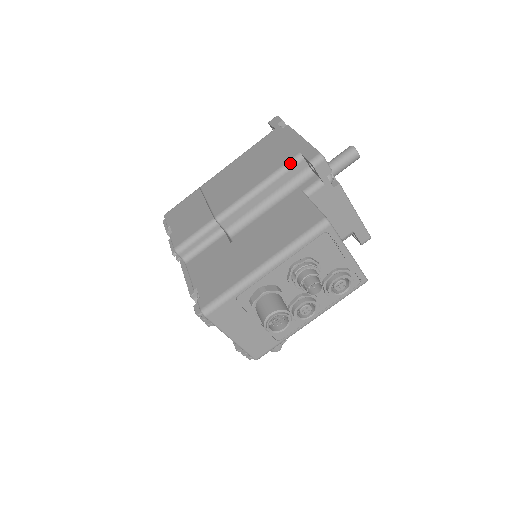
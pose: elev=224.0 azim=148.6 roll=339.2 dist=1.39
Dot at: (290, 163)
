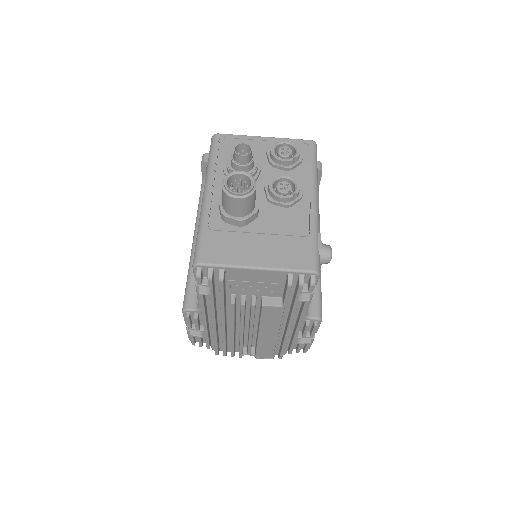
Dot at: (202, 187)
